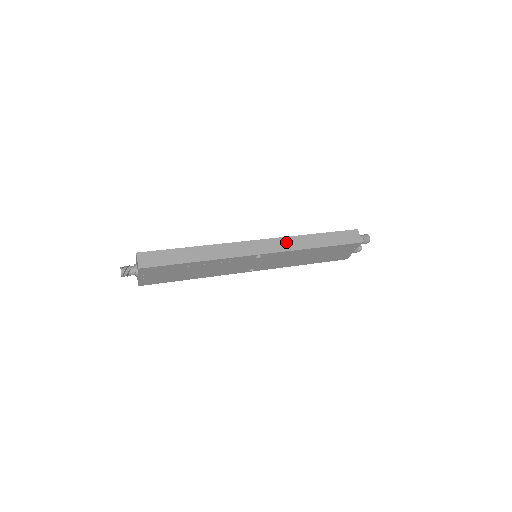
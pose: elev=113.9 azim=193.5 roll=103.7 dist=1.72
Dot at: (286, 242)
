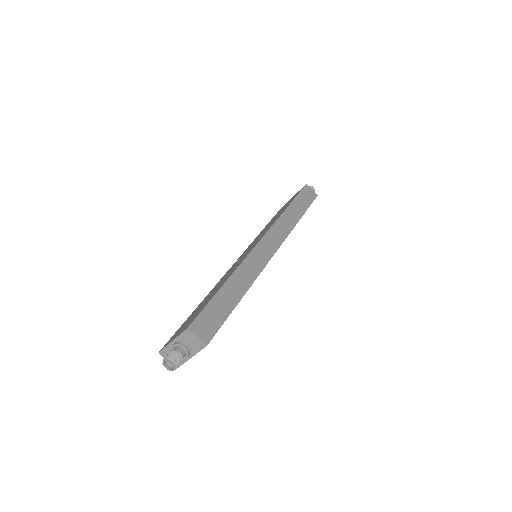
Dot at: (281, 226)
